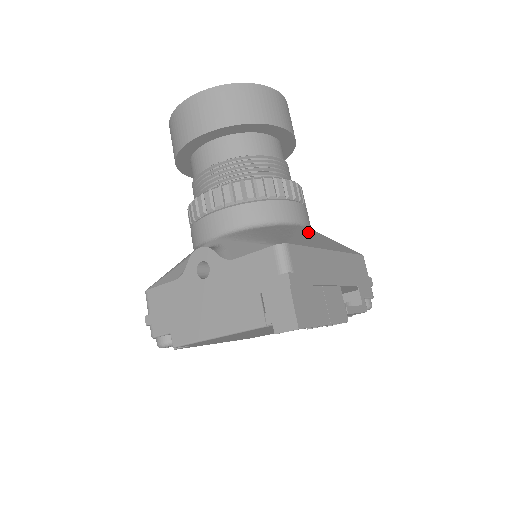
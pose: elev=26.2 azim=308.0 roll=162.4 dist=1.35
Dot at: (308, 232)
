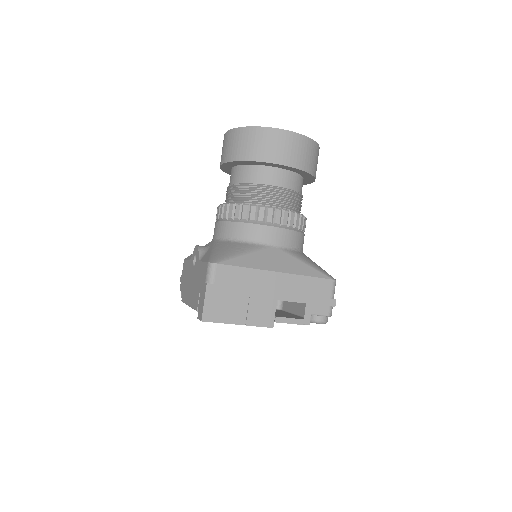
Dot at: (270, 253)
